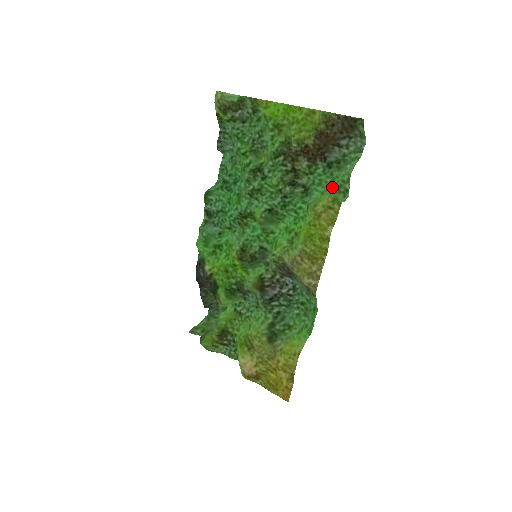
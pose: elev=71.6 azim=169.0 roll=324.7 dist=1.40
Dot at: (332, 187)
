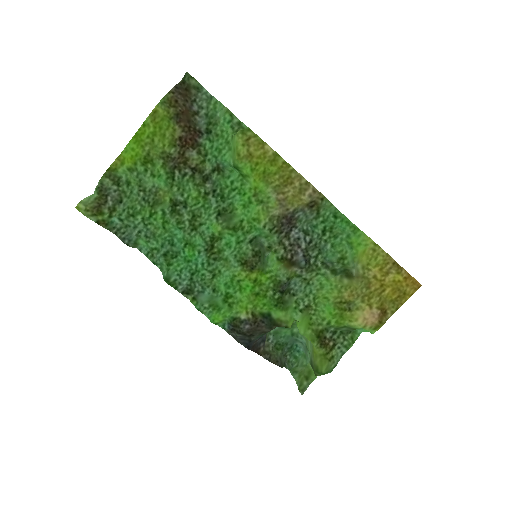
Dot at: (229, 138)
